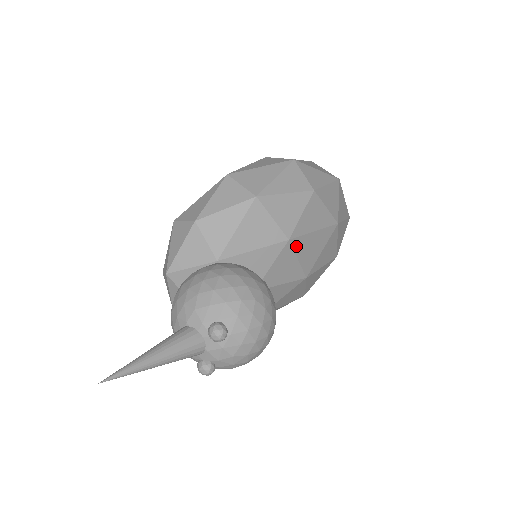
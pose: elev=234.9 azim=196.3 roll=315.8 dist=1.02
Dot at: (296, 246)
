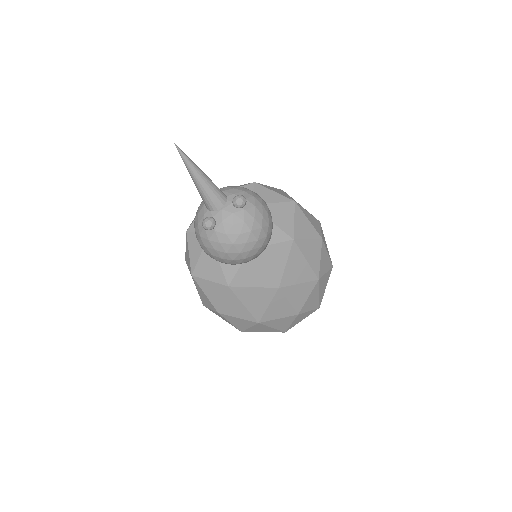
Dot at: (293, 252)
